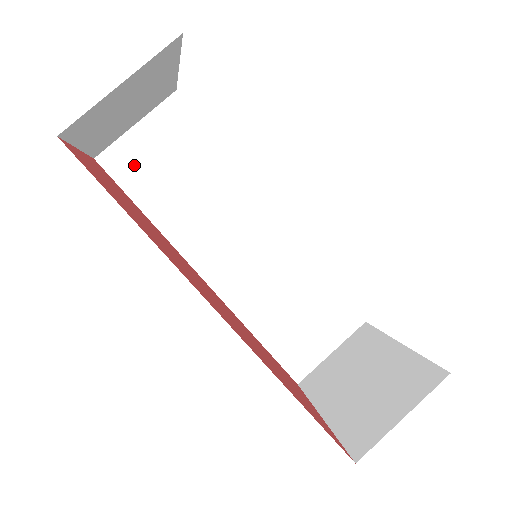
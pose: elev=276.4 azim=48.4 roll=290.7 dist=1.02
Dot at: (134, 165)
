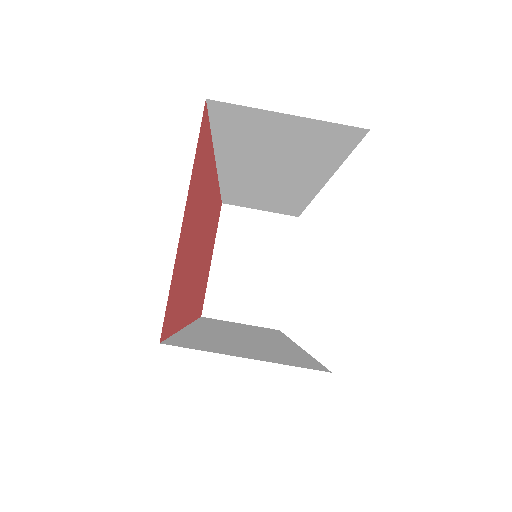
Dot at: (245, 123)
